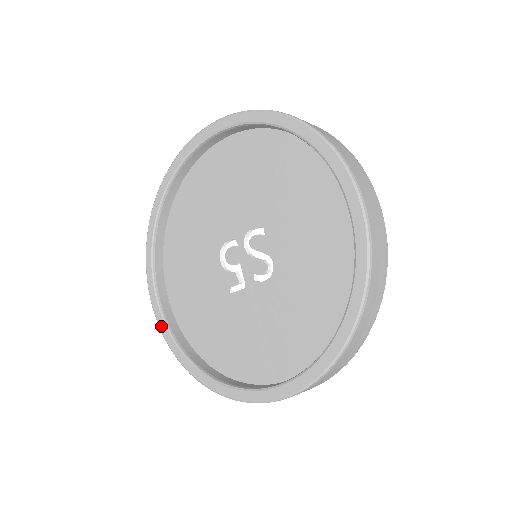
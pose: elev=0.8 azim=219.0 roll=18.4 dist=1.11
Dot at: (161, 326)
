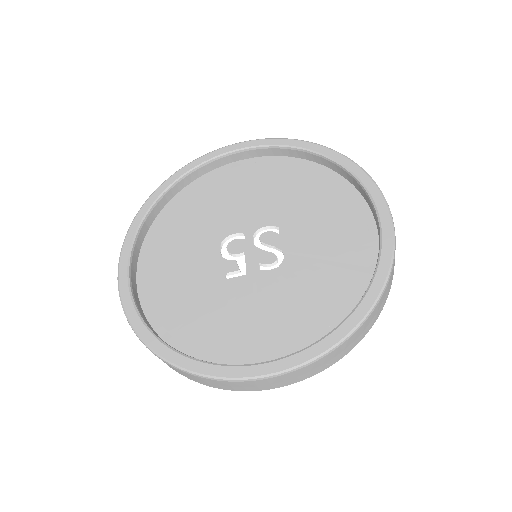
Dot at: (125, 300)
